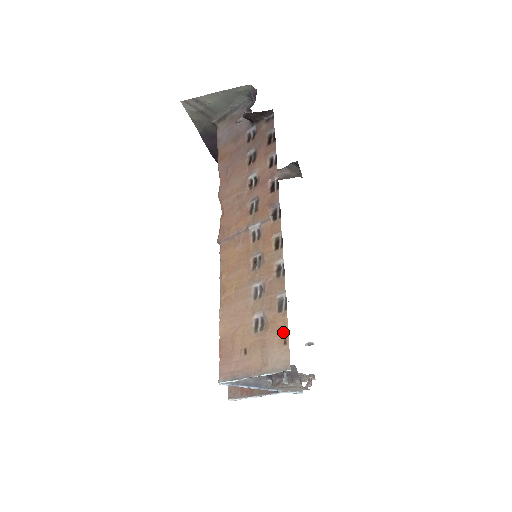
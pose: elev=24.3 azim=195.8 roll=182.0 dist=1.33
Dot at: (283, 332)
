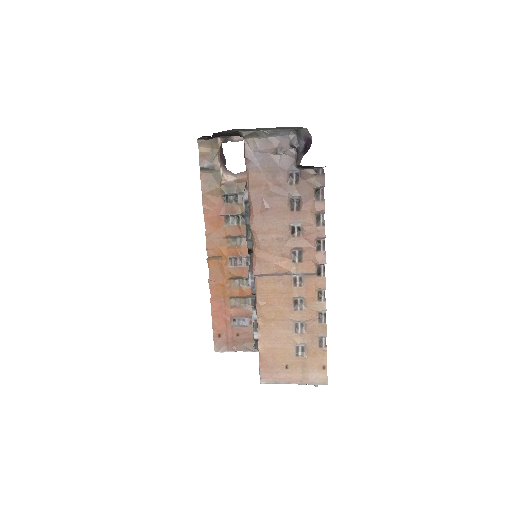
Dot at: (323, 361)
